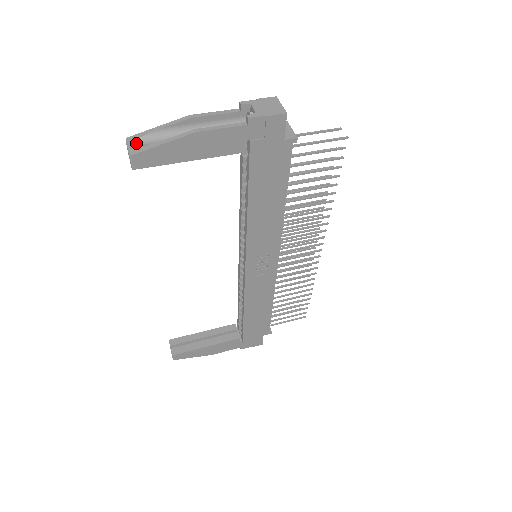
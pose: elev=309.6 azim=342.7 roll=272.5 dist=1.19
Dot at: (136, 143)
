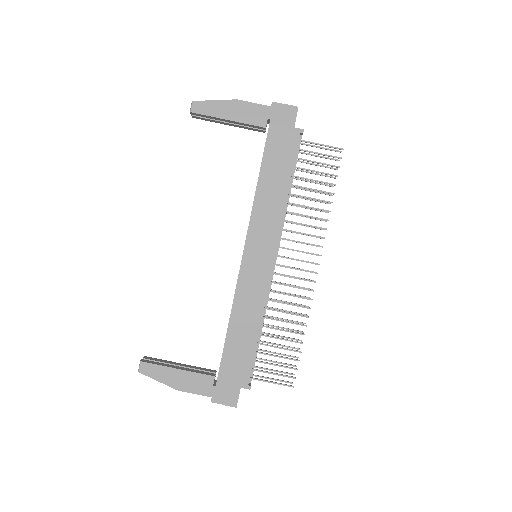
Dot at: occluded
